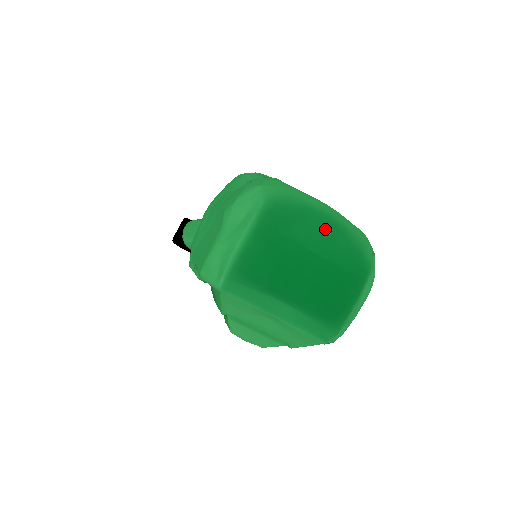
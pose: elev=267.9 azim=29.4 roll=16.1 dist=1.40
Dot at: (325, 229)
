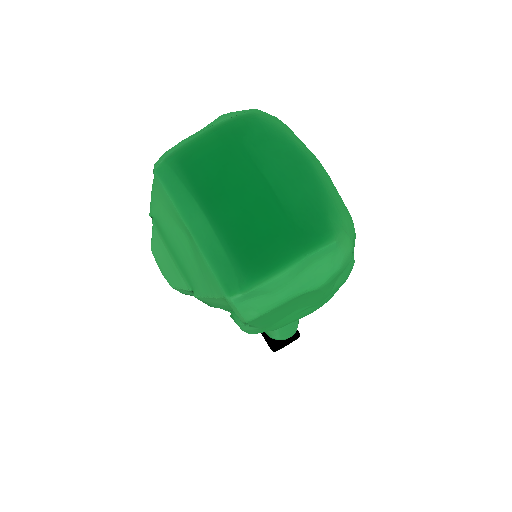
Dot at: (297, 171)
